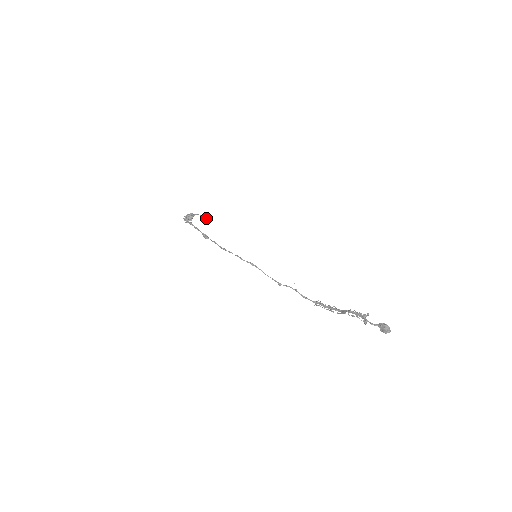
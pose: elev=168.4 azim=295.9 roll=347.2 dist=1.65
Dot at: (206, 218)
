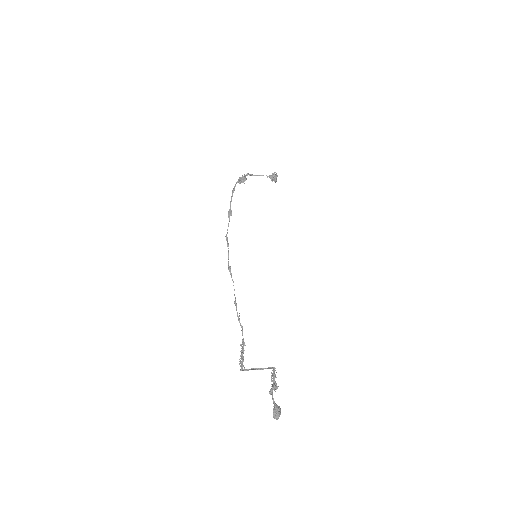
Dot at: (271, 179)
